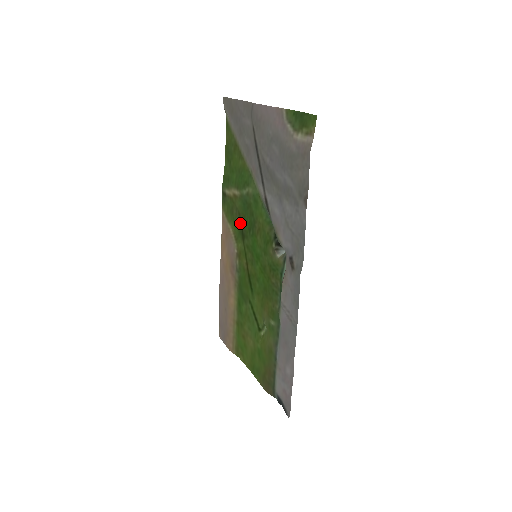
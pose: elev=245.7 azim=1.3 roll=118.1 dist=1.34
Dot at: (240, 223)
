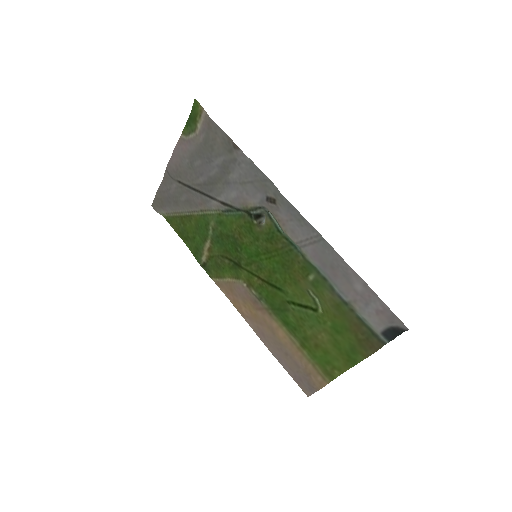
Dot at: (229, 261)
